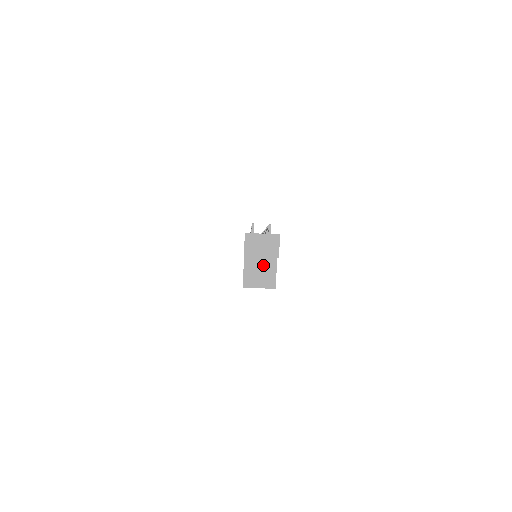
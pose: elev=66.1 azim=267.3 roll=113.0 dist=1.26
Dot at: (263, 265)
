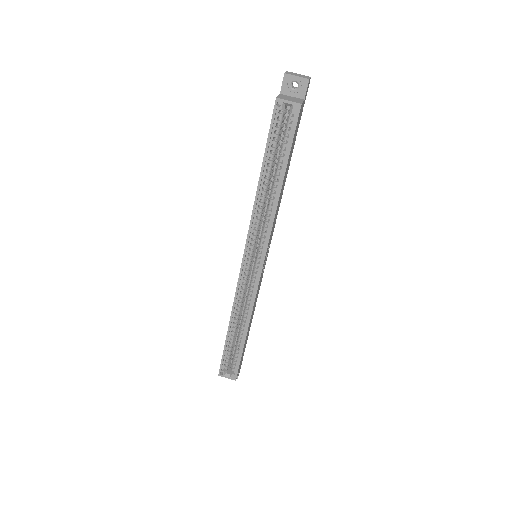
Dot at: (293, 98)
